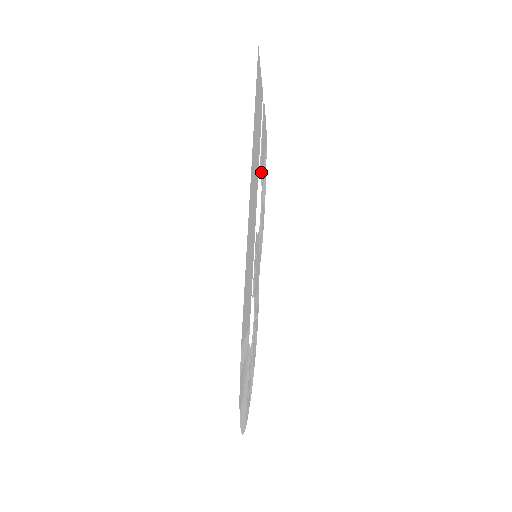
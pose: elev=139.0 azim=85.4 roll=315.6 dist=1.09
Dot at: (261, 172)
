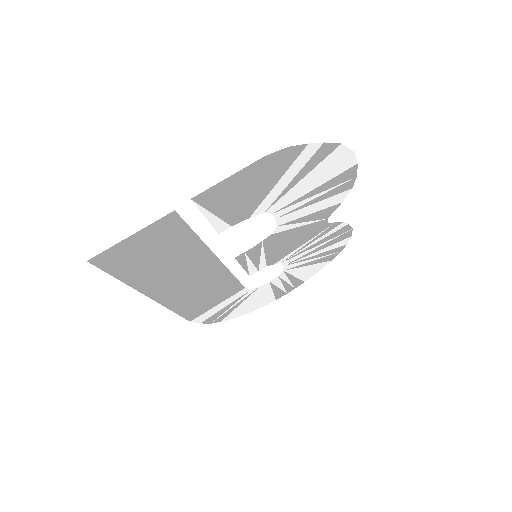
Dot at: (246, 215)
